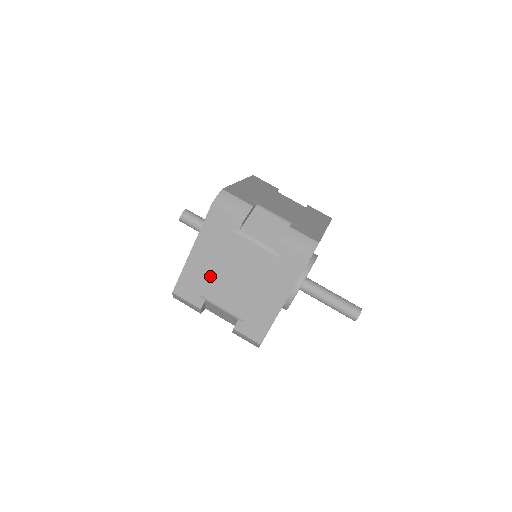
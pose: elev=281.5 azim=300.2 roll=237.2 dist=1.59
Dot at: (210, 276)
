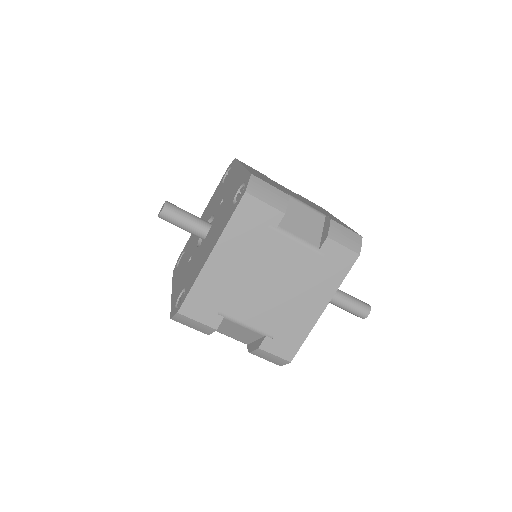
Dot at: (233, 286)
